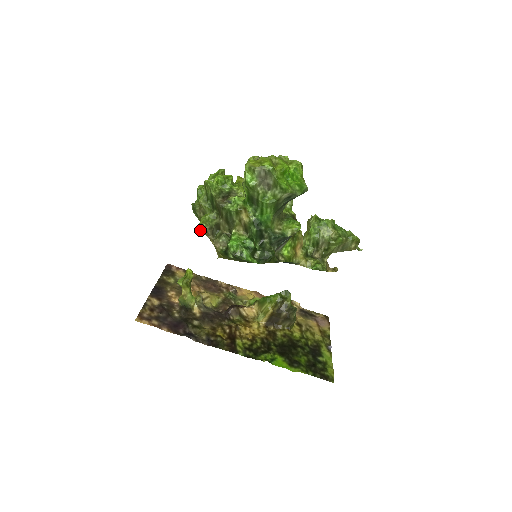
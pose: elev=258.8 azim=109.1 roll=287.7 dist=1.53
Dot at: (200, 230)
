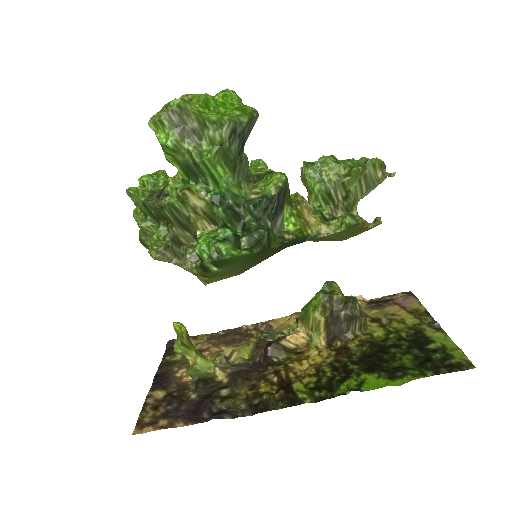
Dot at: (153, 258)
